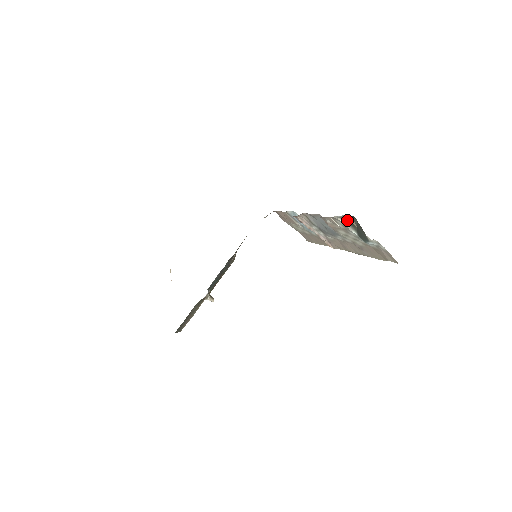
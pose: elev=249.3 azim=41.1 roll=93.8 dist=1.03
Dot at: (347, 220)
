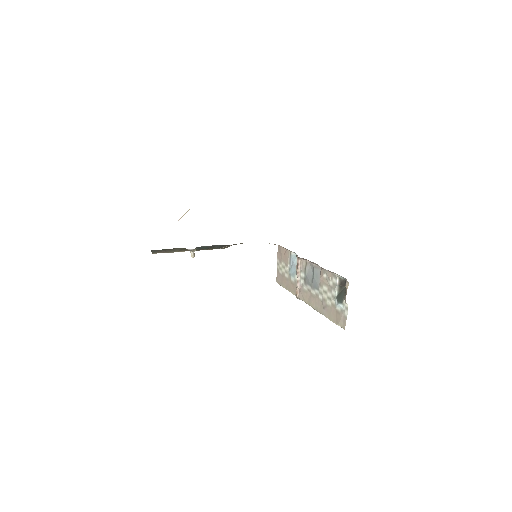
Dot at: (341, 282)
